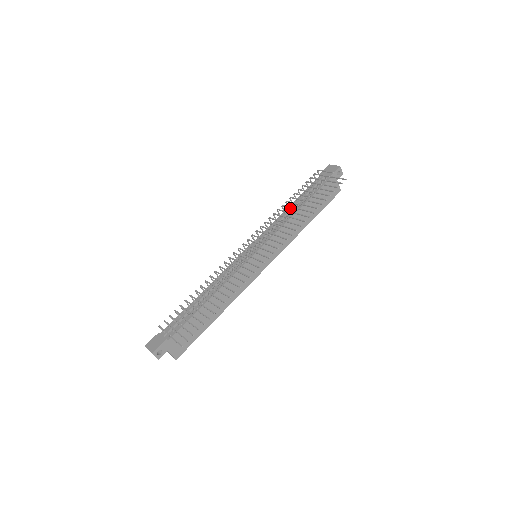
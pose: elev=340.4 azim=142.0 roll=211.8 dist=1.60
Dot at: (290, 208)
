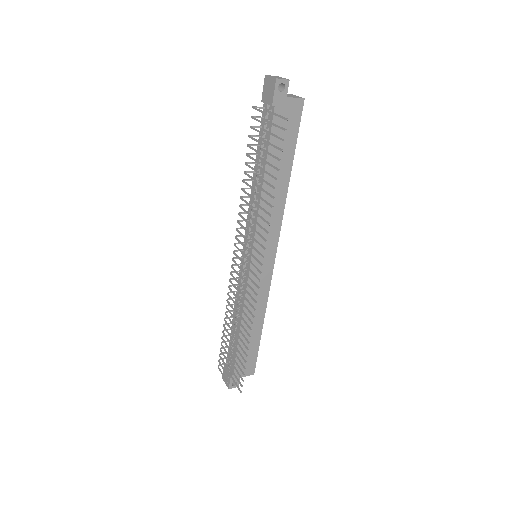
Dot at: (249, 196)
